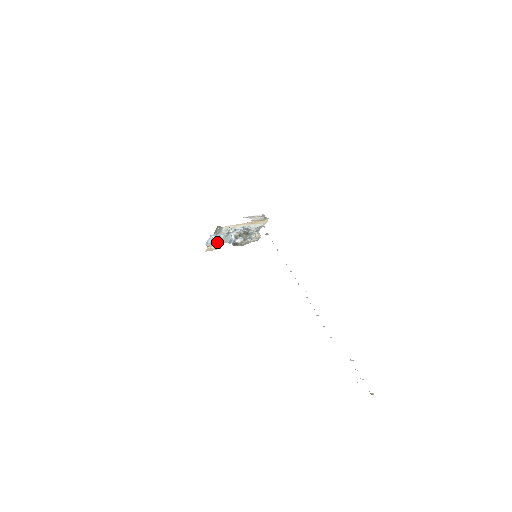
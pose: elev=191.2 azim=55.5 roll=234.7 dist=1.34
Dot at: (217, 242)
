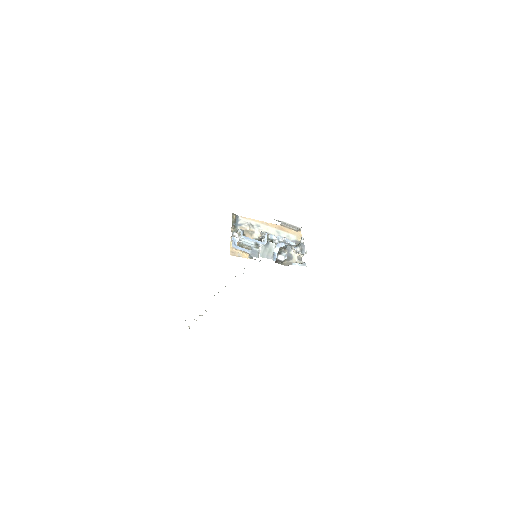
Dot at: (253, 250)
